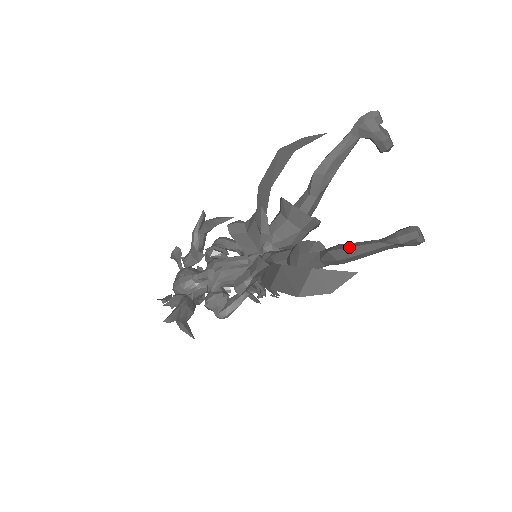
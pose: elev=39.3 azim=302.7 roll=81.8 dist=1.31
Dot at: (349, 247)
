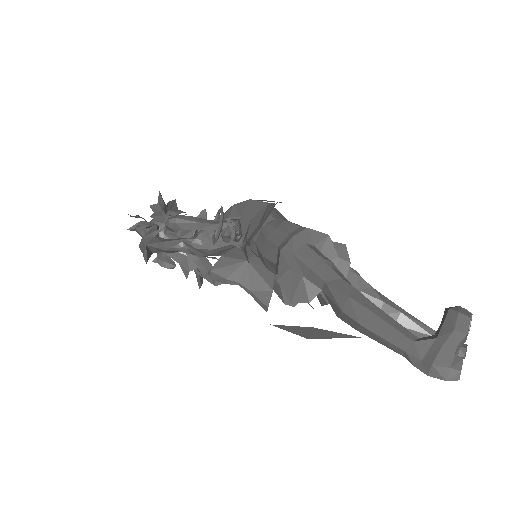
Dot at: occluded
